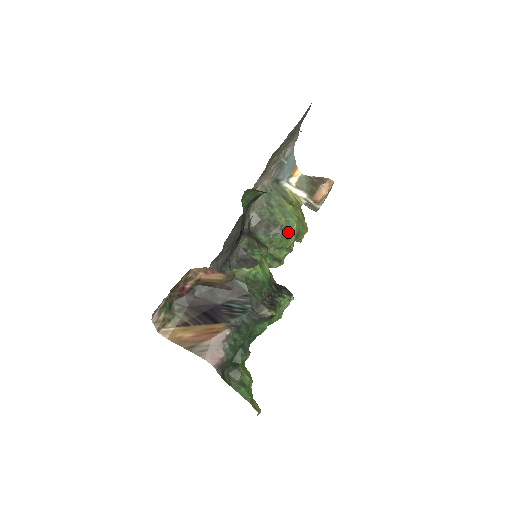
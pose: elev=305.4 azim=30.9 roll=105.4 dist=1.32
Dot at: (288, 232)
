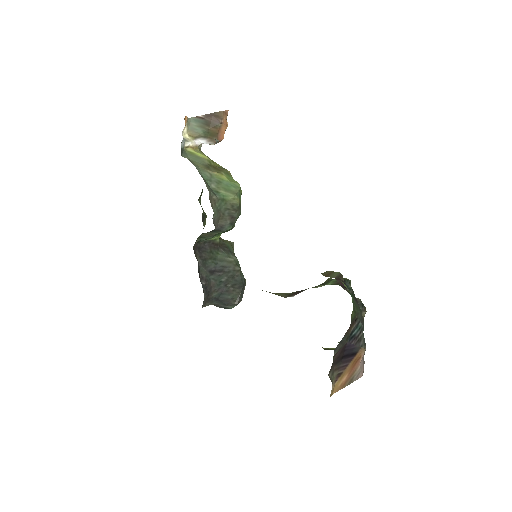
Dot at: occluded
